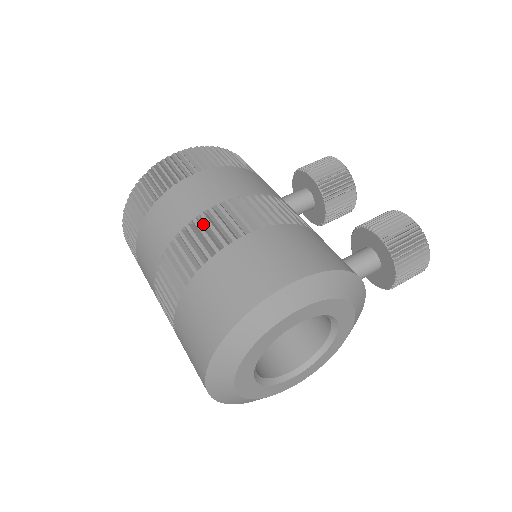
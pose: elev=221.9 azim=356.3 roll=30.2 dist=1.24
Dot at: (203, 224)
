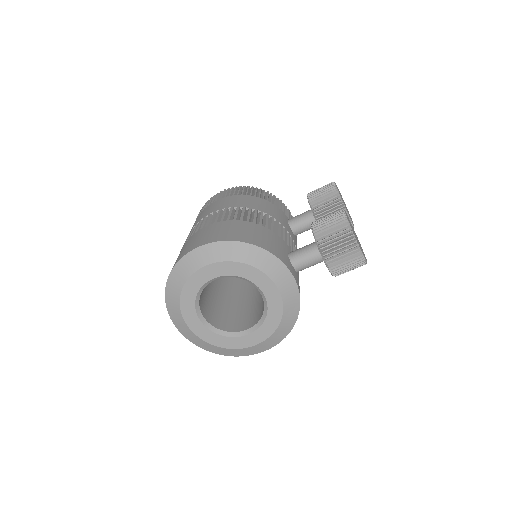
Dot at: occluded
